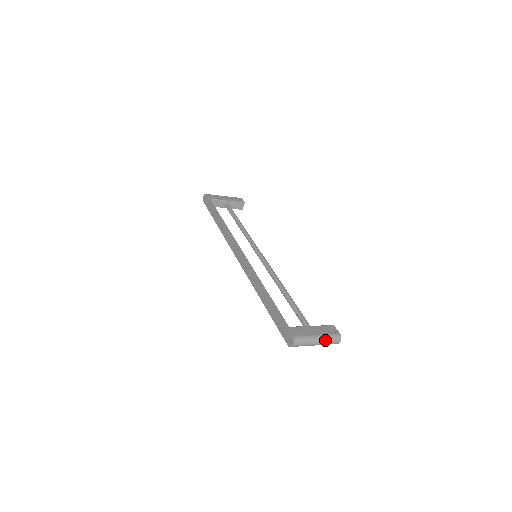
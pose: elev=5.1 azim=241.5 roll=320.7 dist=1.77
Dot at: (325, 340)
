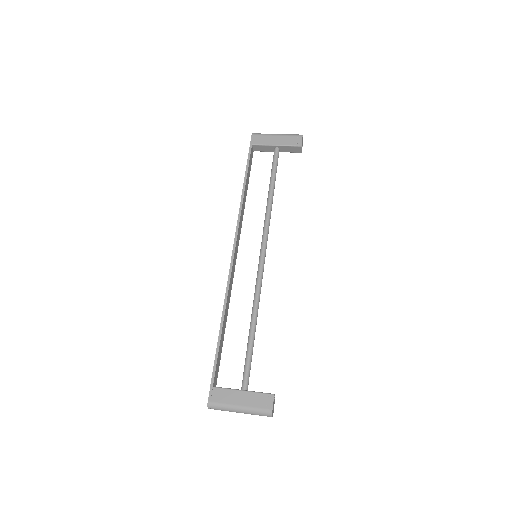
Dot at: (249, 413)
